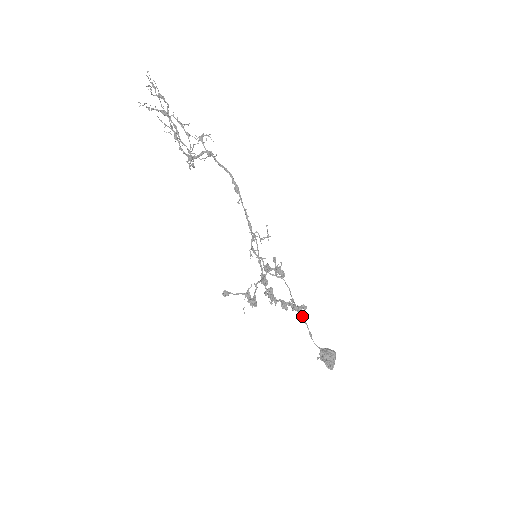
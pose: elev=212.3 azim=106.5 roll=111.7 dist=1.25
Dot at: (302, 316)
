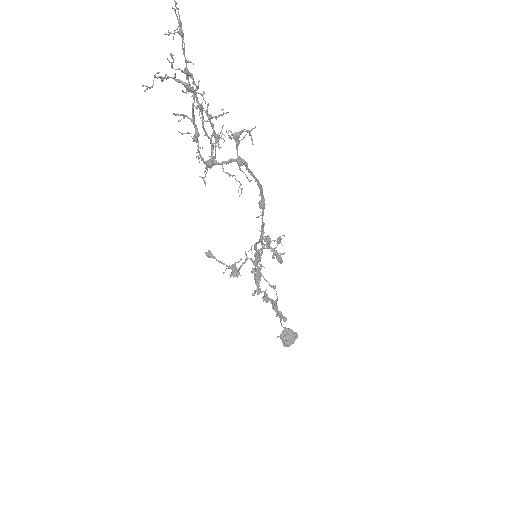
Dot at: occluded
